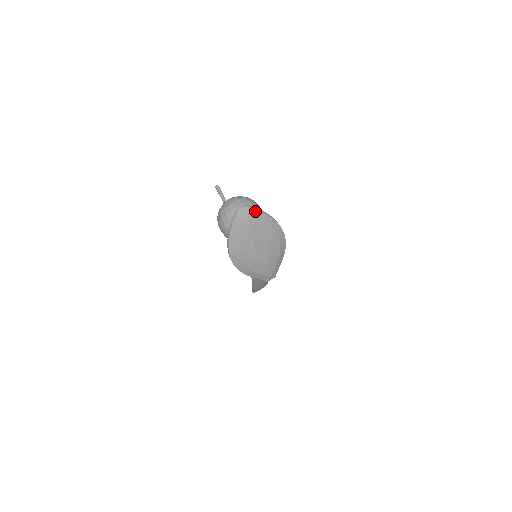
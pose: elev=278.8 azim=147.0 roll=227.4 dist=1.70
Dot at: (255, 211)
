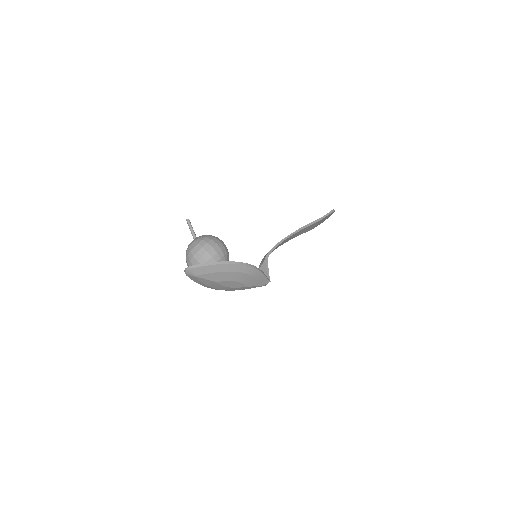
Dot at: (199, 268)
